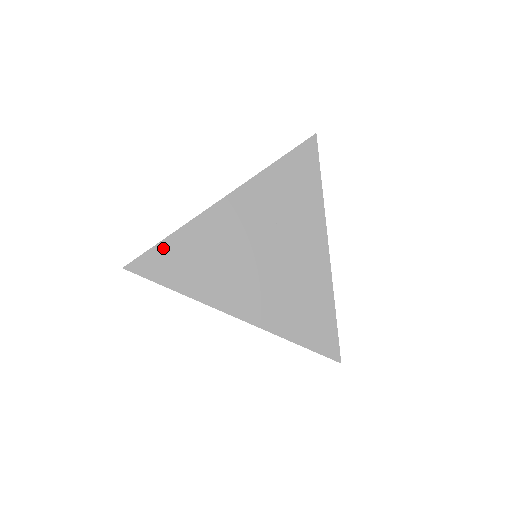
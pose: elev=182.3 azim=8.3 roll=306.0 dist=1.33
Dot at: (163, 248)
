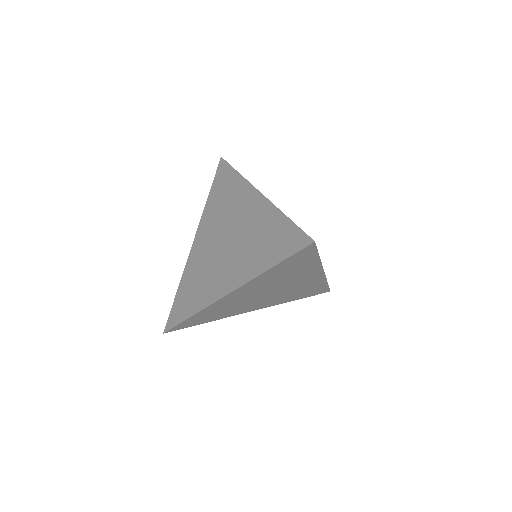
Dot at: (177, 300)
